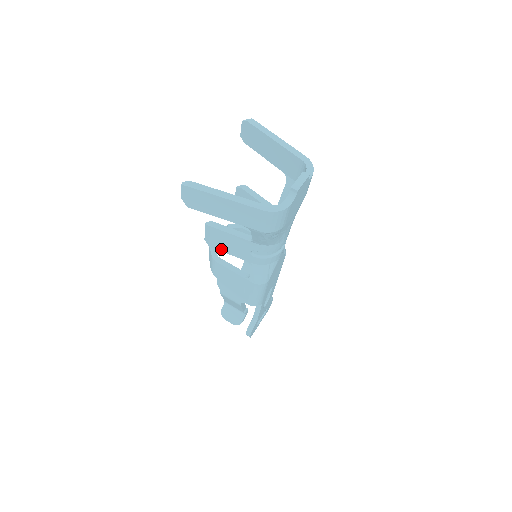
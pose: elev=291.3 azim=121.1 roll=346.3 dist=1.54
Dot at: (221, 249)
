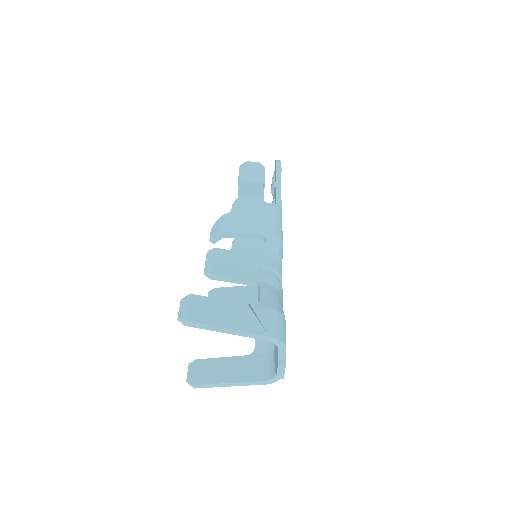
Dot at: occluded
